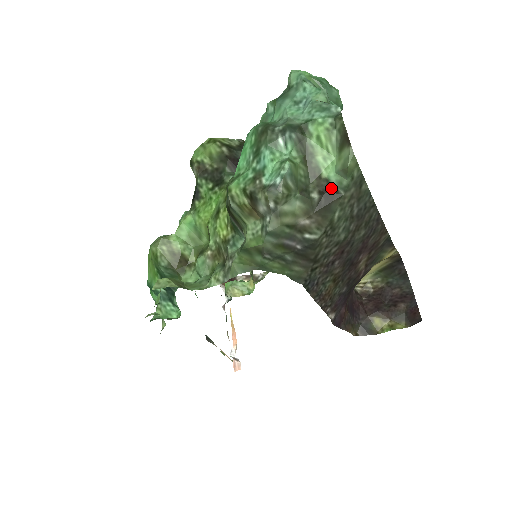
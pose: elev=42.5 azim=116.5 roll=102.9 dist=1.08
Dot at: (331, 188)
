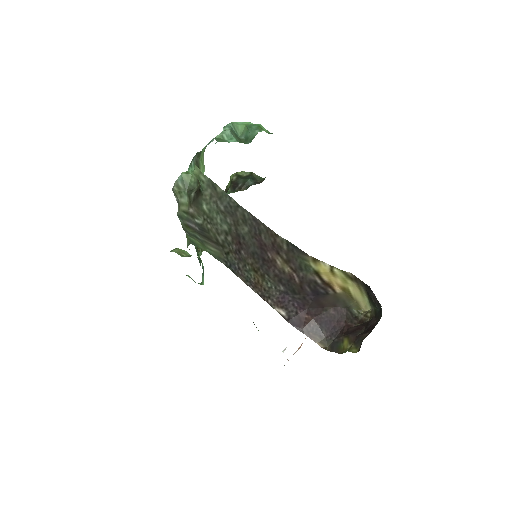
Dot at: (199, 189)
